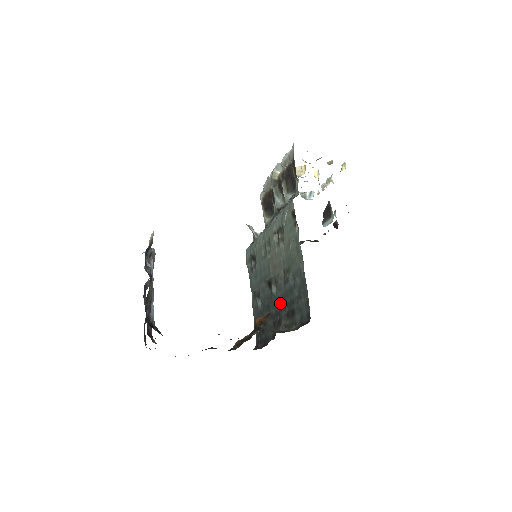
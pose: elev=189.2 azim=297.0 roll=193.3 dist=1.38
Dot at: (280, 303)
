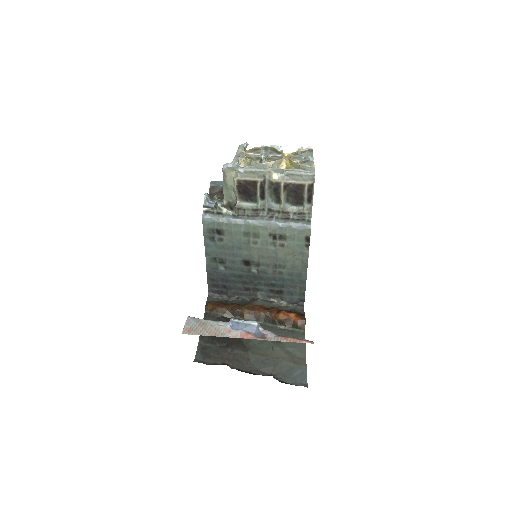
Dot at: (261, 280)
